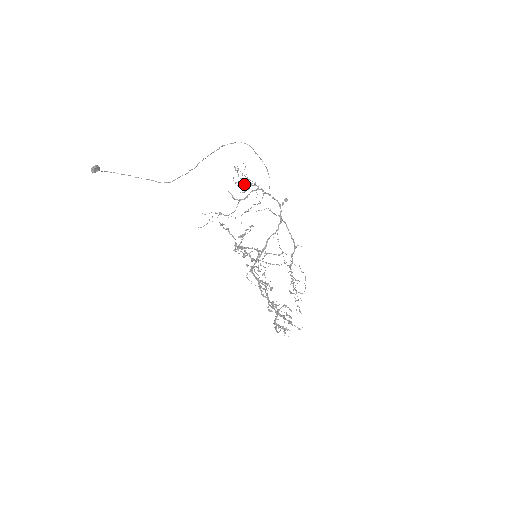
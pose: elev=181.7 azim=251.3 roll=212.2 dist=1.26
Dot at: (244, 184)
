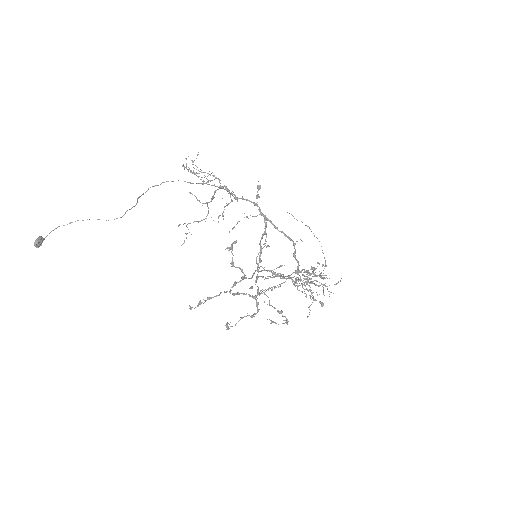
Dot at: (202, 177)
